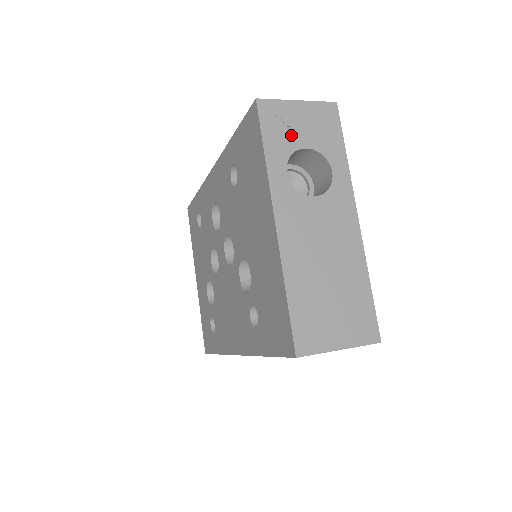
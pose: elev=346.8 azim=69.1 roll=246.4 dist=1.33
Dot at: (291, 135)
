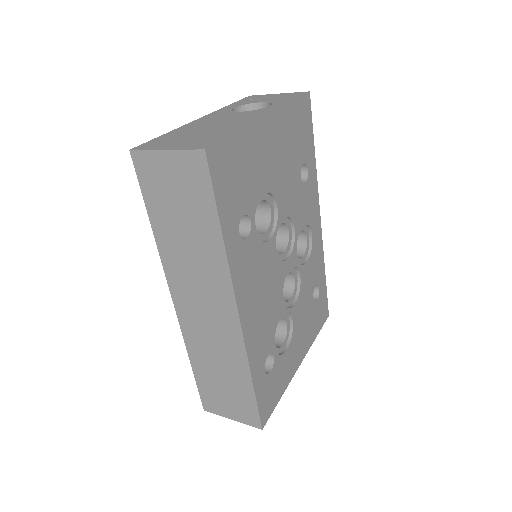
Dot at: (257, 100)
